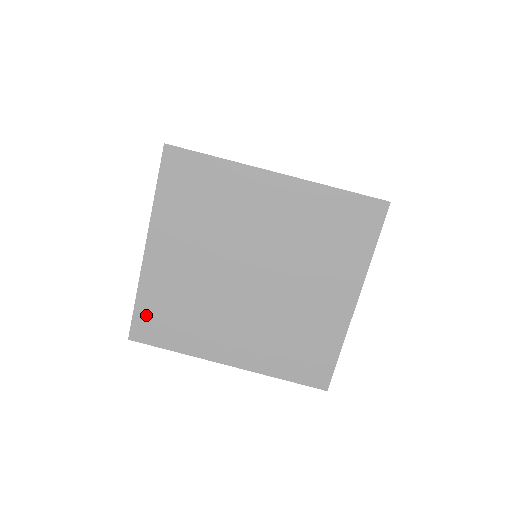
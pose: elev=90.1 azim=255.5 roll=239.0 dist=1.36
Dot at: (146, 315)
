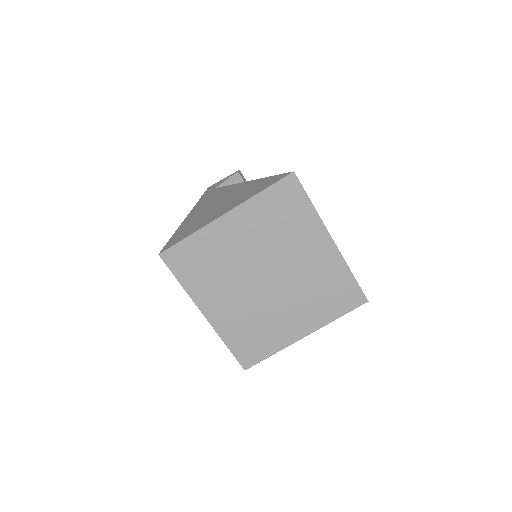
Dot at: (185, 250)
